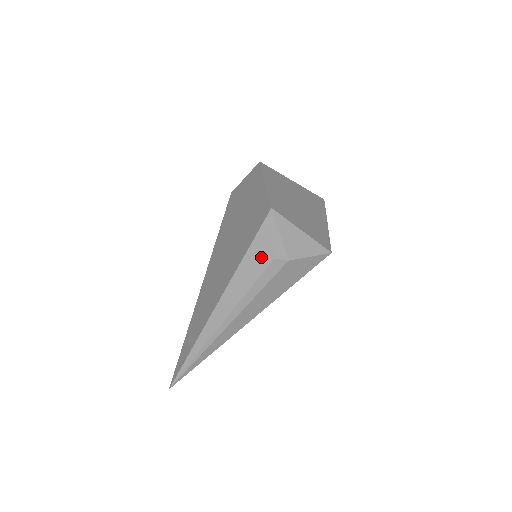
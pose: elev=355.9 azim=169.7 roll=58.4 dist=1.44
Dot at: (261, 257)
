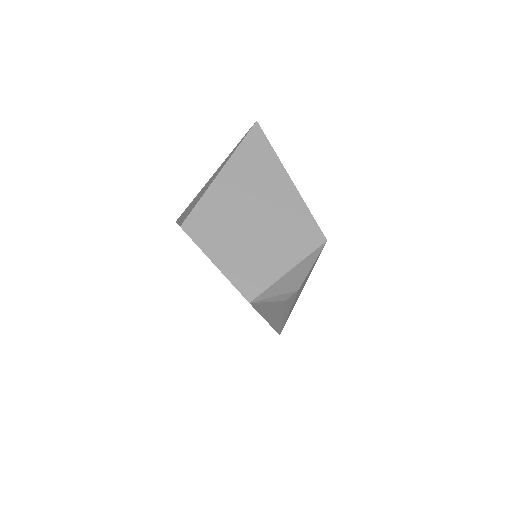
Dot at: (274, 306)
